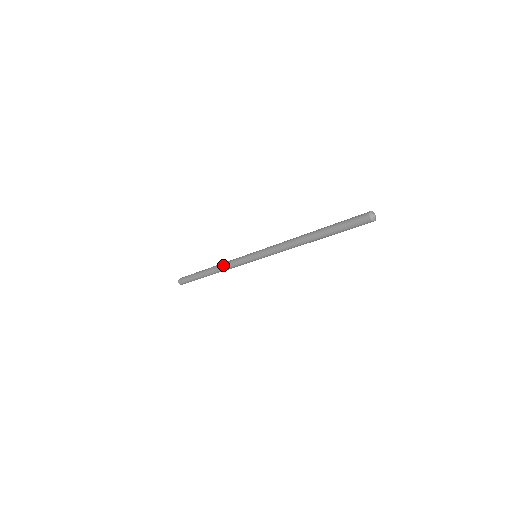
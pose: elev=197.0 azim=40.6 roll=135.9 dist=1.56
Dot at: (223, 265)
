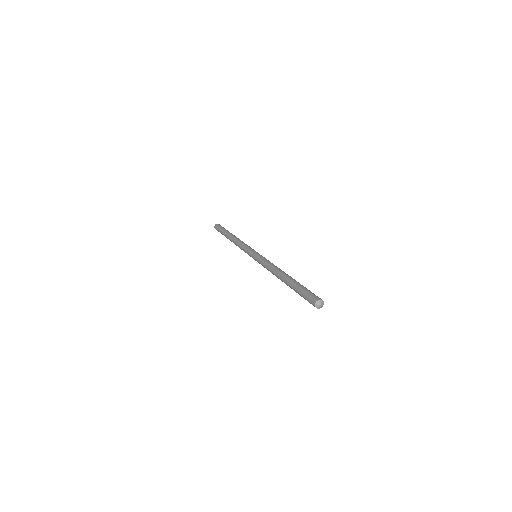
Dot at: (237, 244)
